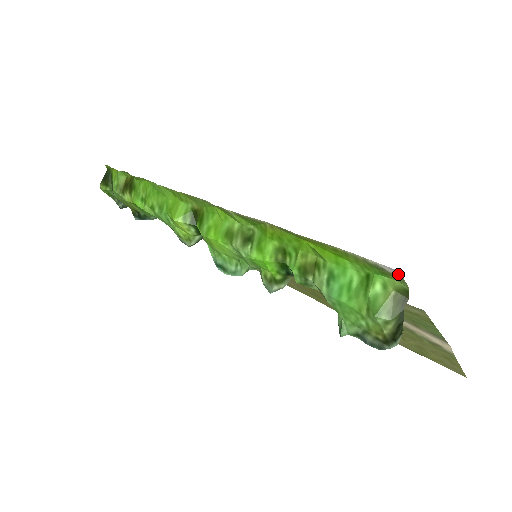
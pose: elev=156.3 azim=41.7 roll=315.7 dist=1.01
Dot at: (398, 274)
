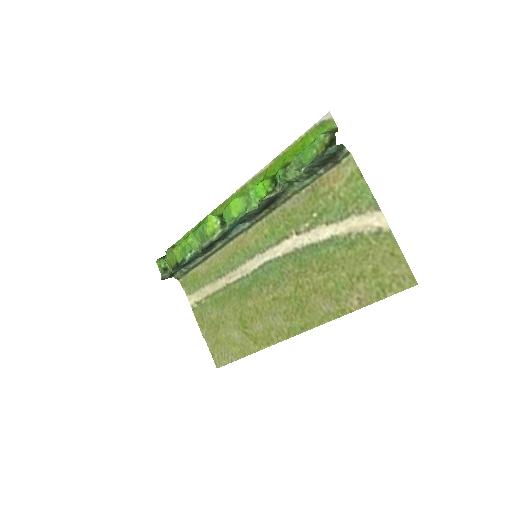
Dot at: (330, 117)
